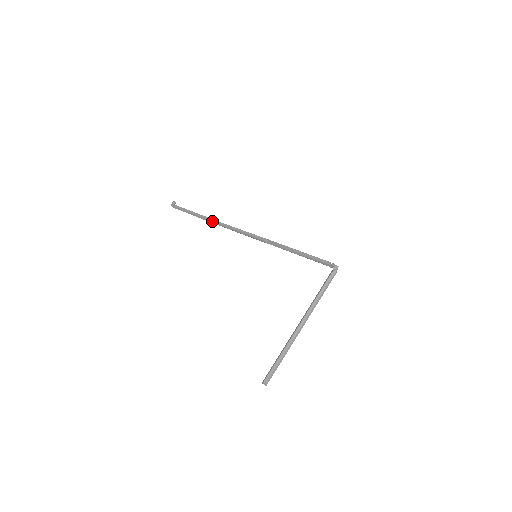
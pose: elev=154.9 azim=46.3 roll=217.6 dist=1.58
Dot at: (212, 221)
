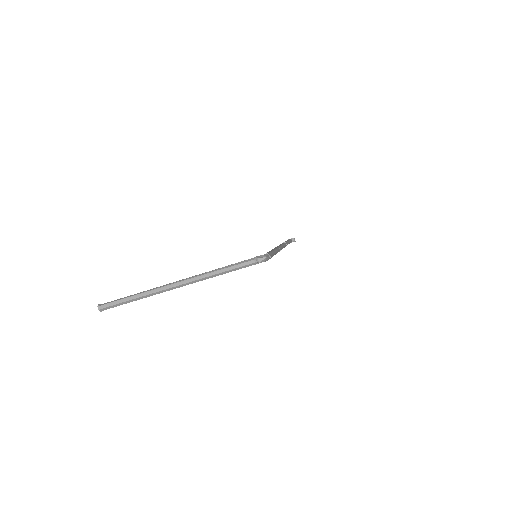
Dot at: (283, 242)
